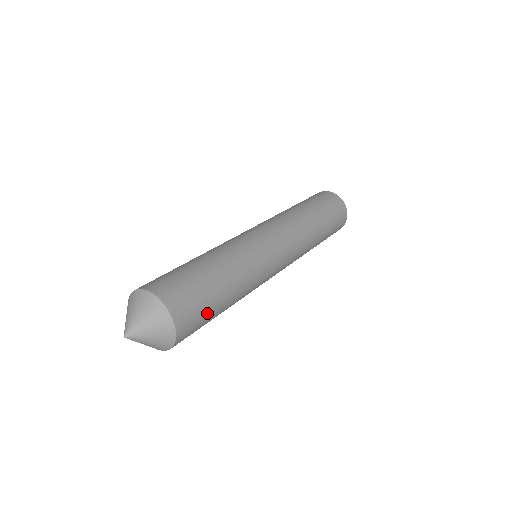
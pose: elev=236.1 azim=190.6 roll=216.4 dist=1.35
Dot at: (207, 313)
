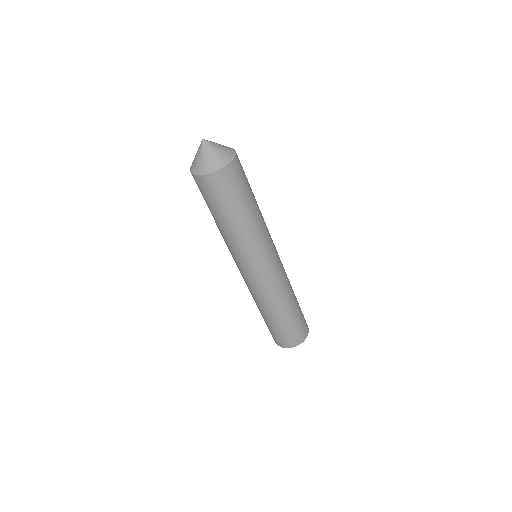
Dot at: (231, 198)
